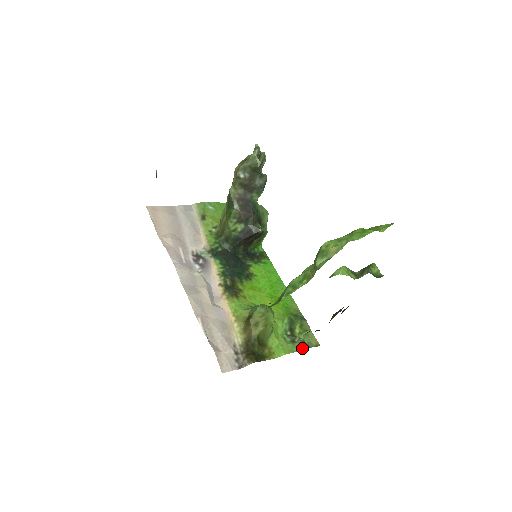
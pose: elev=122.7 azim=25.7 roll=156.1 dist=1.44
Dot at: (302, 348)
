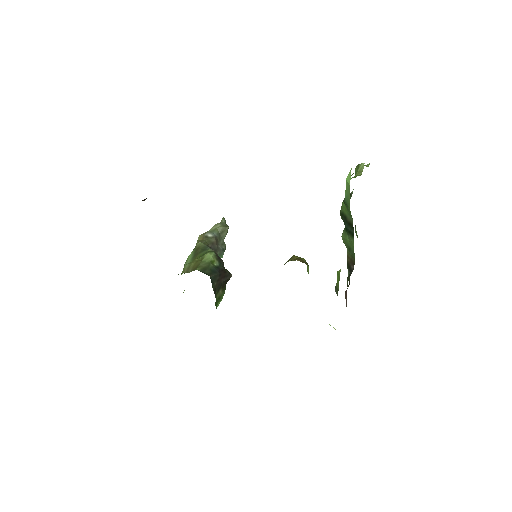
Dot at: occluded
